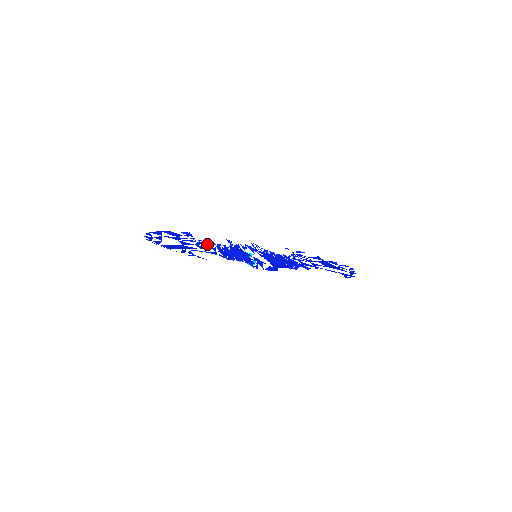
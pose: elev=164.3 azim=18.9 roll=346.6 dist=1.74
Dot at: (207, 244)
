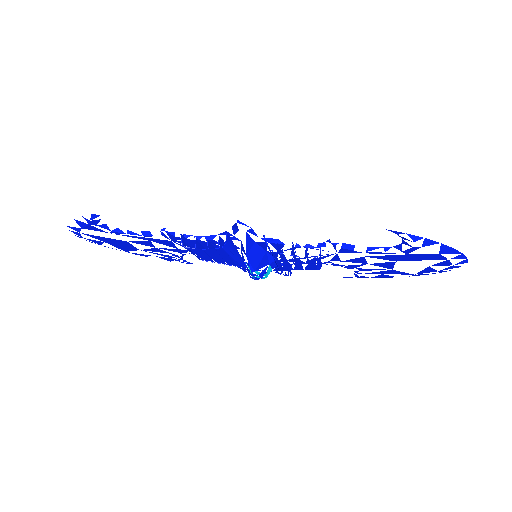
Dot at: occluded
